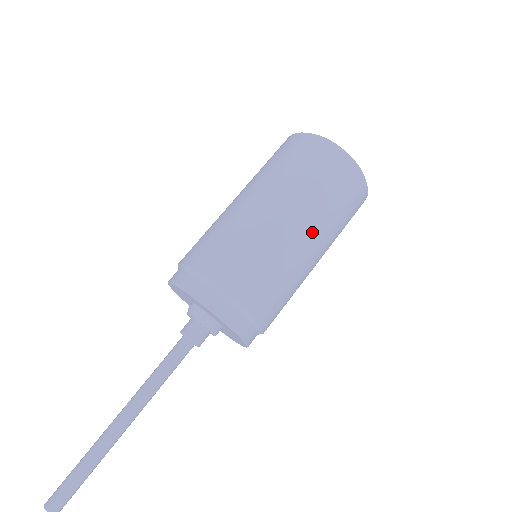
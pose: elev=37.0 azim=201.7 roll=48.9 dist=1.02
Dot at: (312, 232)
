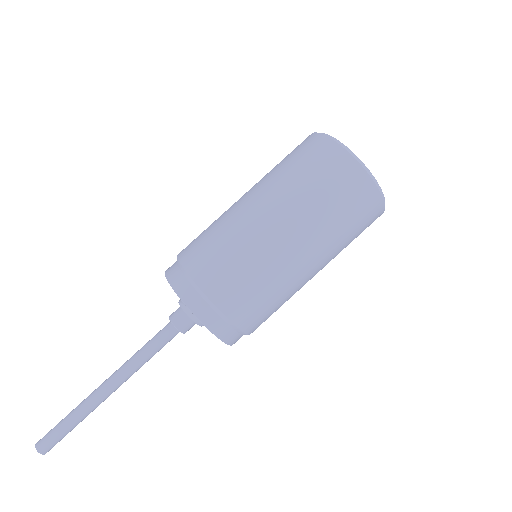
Dot at: occluded
